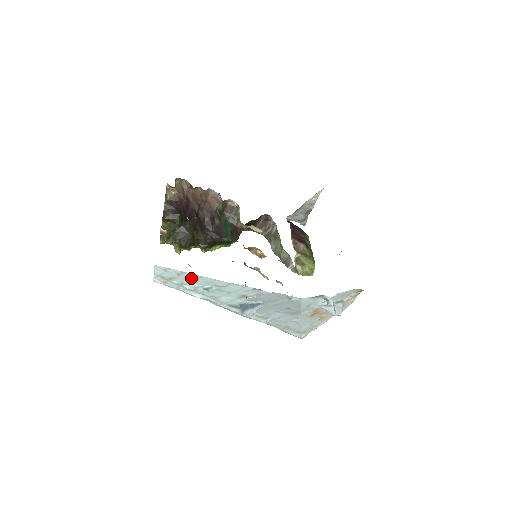
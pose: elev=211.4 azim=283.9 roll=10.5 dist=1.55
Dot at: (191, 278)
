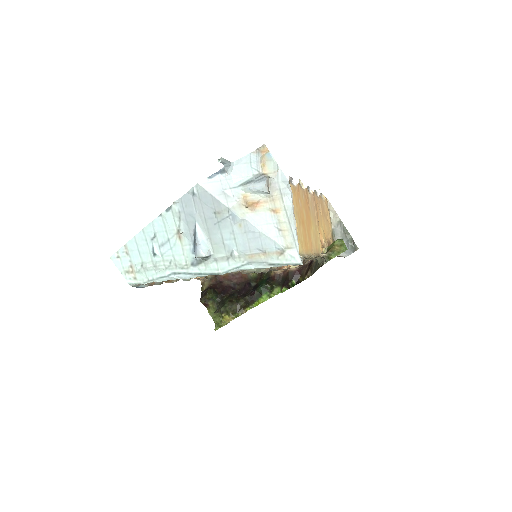
Dot at: (135, 249)
